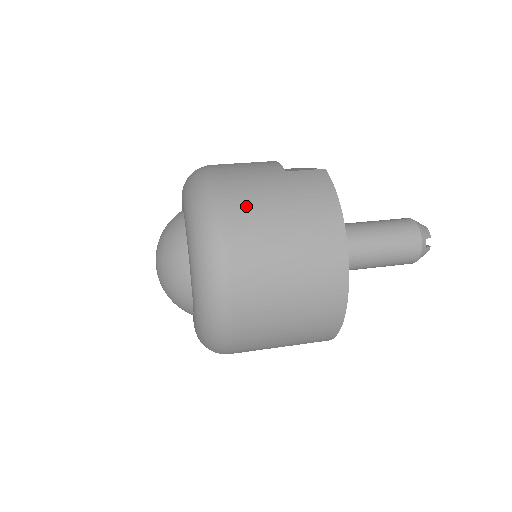
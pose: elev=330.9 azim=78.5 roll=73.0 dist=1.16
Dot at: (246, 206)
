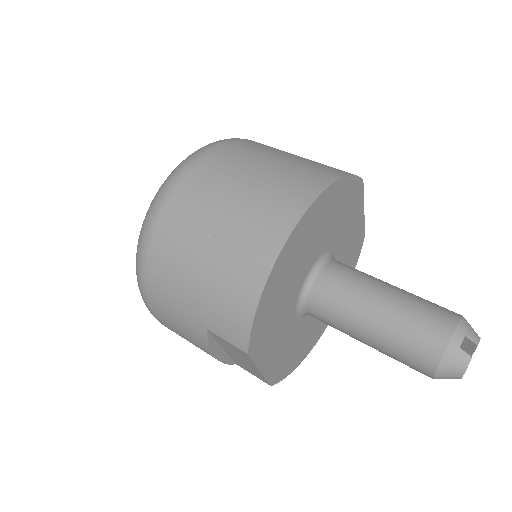
Dot at: (258, 146)
